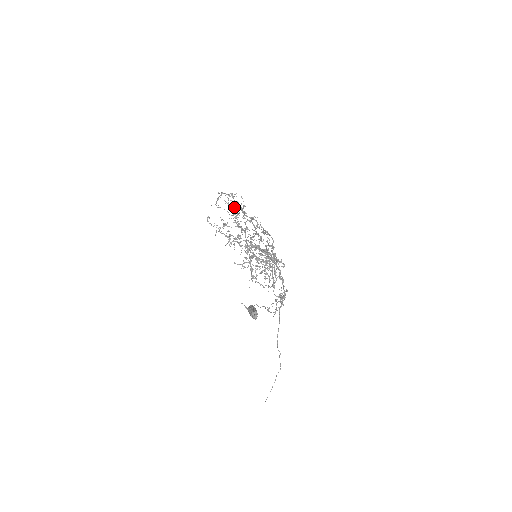
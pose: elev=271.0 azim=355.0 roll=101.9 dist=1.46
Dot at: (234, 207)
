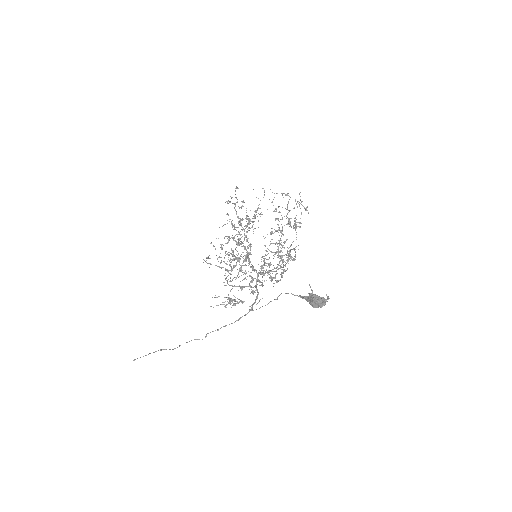
Dot at: (276, 210)
